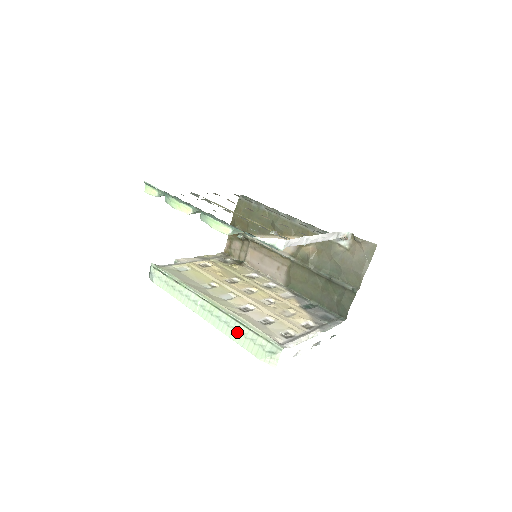
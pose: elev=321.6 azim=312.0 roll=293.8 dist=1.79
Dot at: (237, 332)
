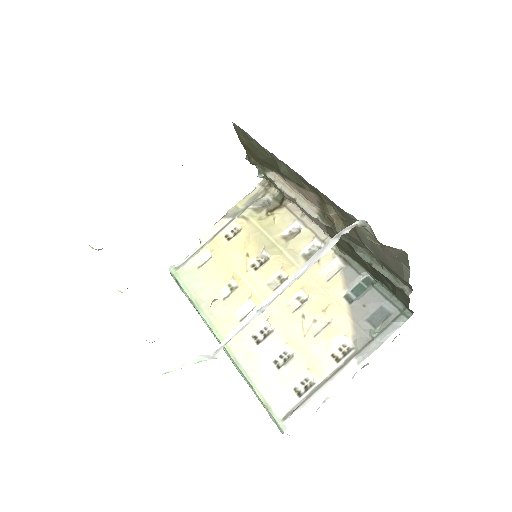
Dot at: occluded
